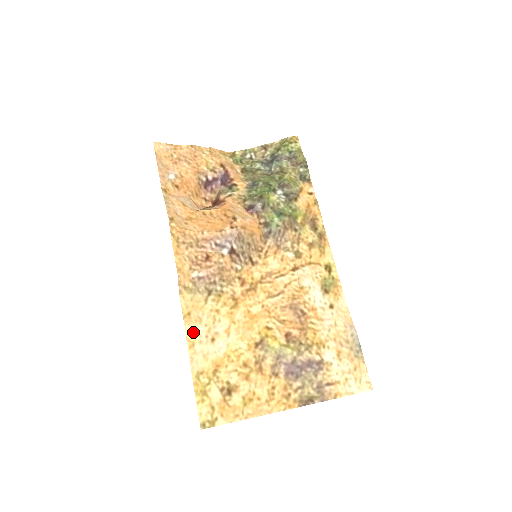
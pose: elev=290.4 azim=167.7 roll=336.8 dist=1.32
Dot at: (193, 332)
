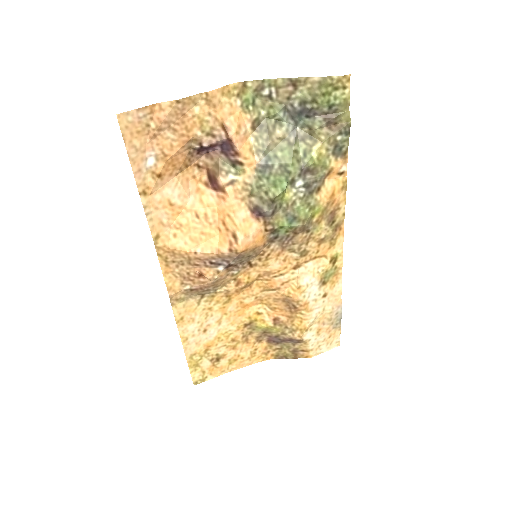
Dot at: (186, 331)
